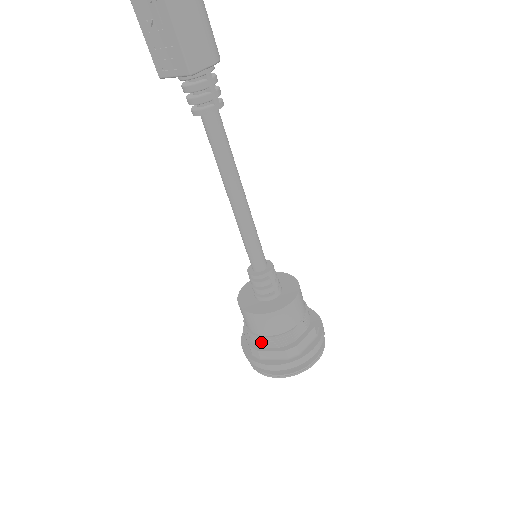
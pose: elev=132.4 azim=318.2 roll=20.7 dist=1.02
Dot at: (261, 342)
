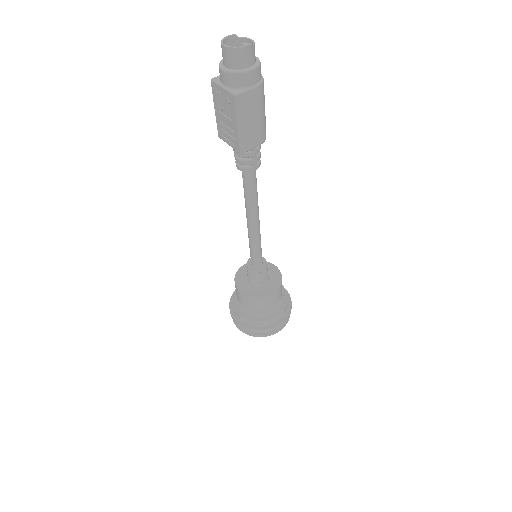
Dot at: (243, 310)
